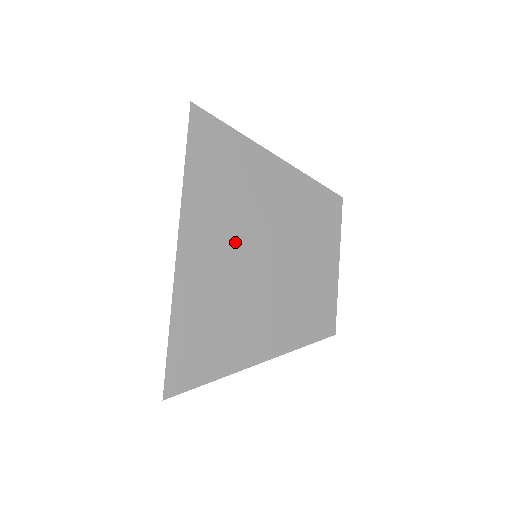
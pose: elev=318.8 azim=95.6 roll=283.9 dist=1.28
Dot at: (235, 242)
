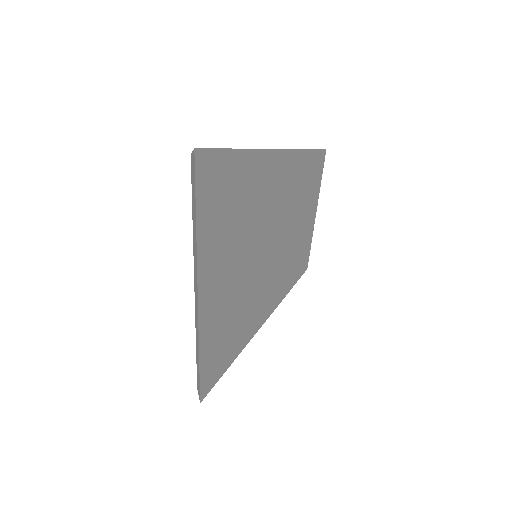
Dot at: (242, 261)
